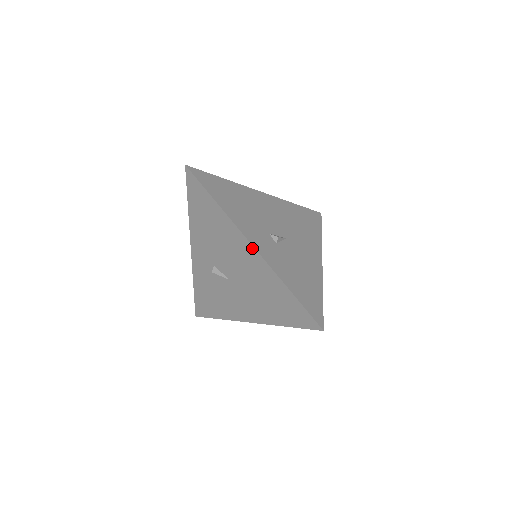
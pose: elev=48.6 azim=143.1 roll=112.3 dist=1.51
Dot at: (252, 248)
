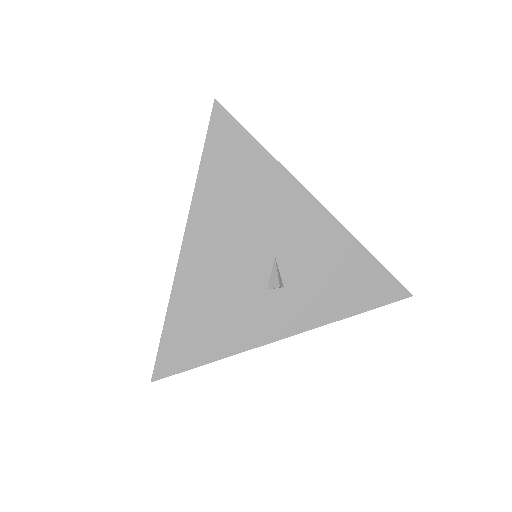
Dot at: (287, 335)
